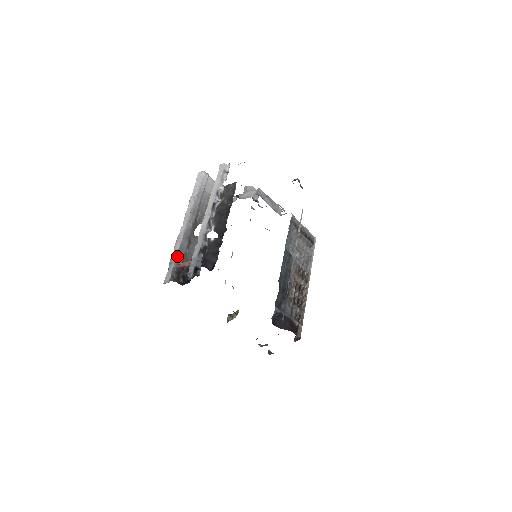
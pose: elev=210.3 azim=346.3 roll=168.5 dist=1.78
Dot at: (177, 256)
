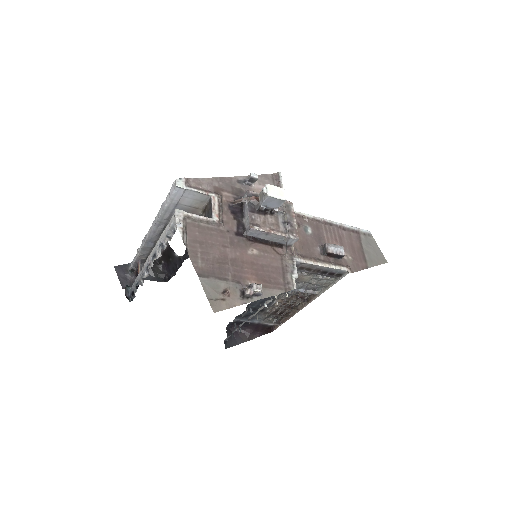
Dot at: (139, 255)
